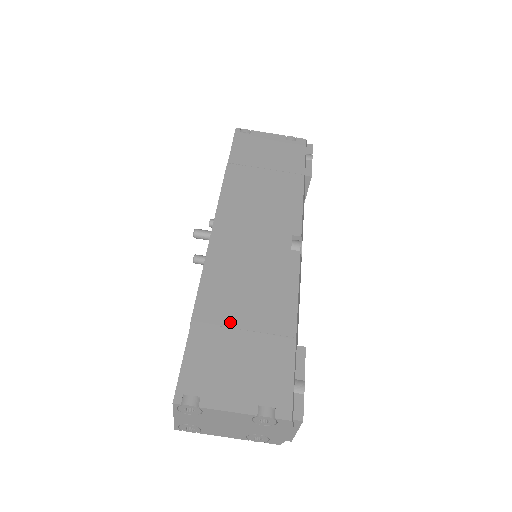
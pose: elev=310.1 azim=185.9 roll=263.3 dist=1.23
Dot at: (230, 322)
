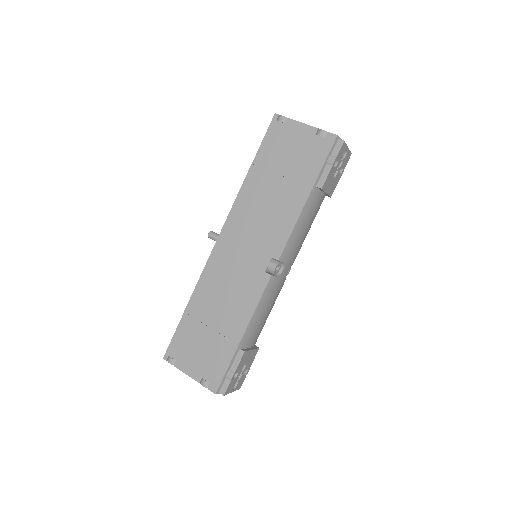
Dot at: (205, 319)
